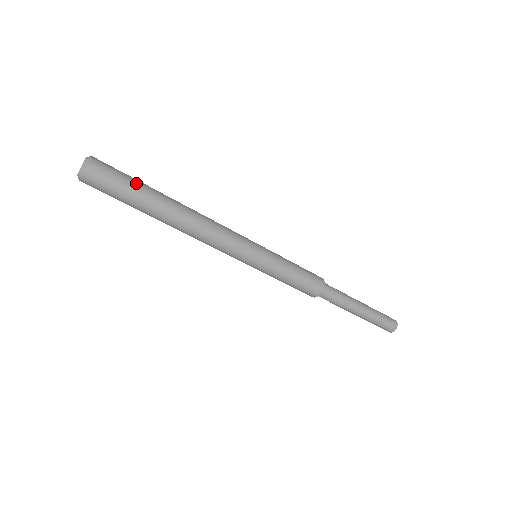
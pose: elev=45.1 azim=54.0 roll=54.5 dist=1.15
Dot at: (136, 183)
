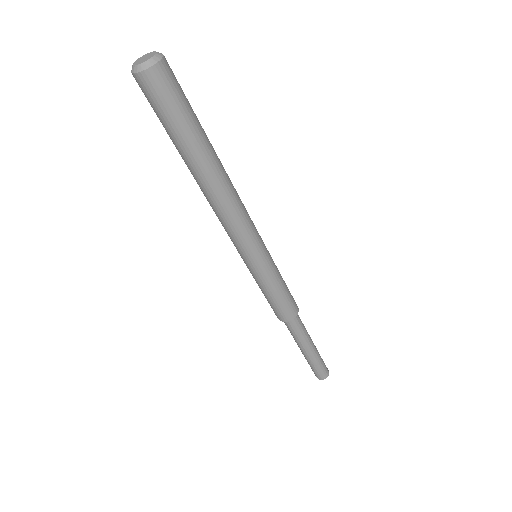
Dot at: occluded
